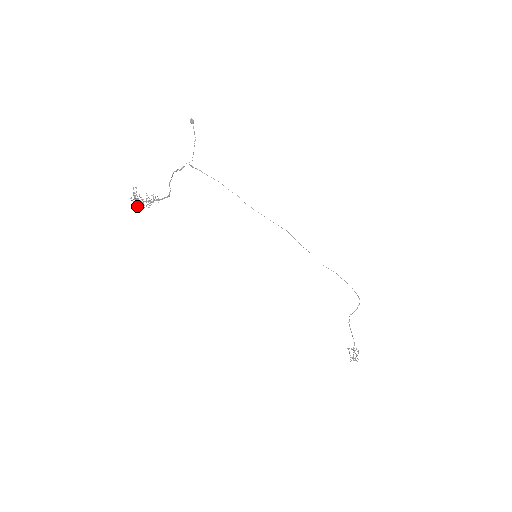
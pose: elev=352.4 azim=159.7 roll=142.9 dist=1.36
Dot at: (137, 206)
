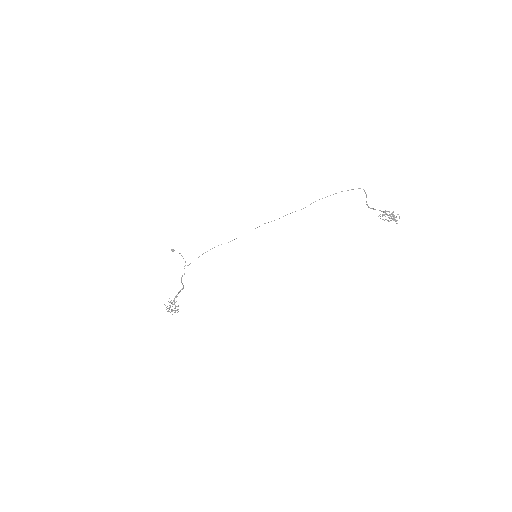
Dot at: occluded
